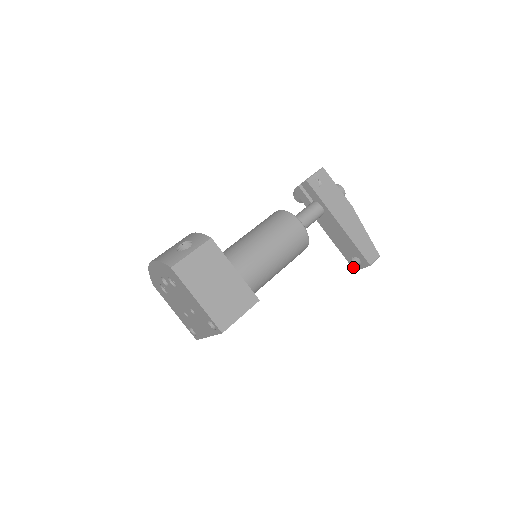
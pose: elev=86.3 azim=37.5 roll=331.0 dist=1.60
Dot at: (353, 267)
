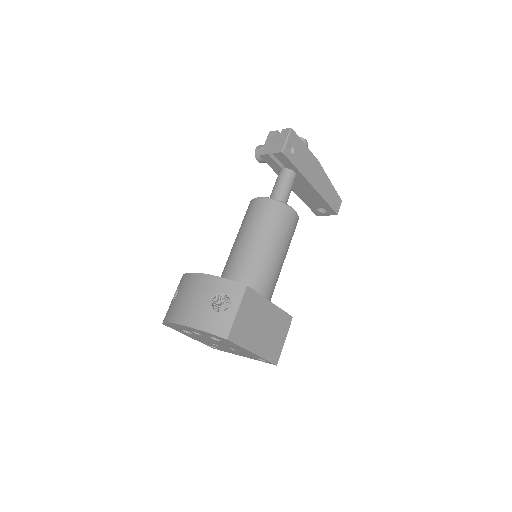
Dot at: (316, 213)
